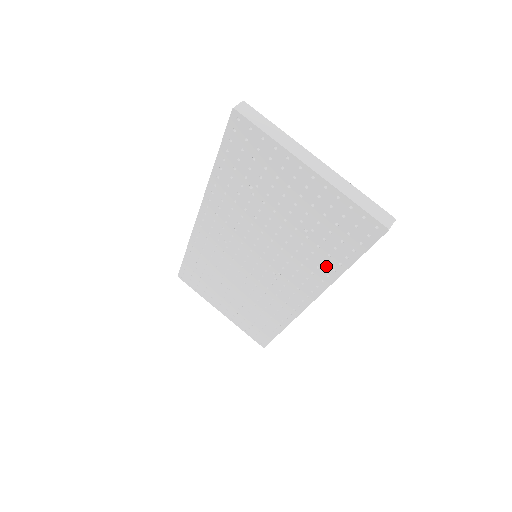
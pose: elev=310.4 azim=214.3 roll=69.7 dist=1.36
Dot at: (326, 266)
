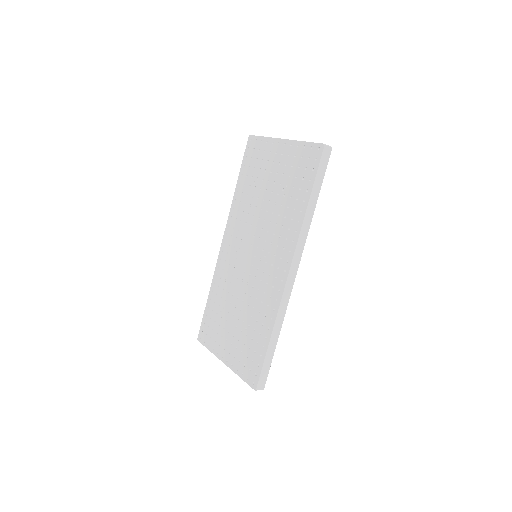
Dot at: (296, 212)
